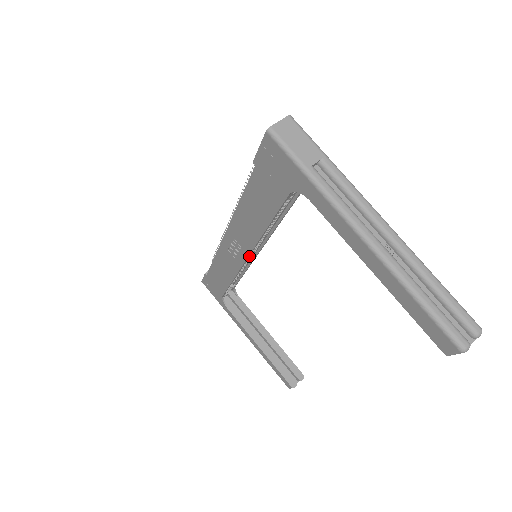
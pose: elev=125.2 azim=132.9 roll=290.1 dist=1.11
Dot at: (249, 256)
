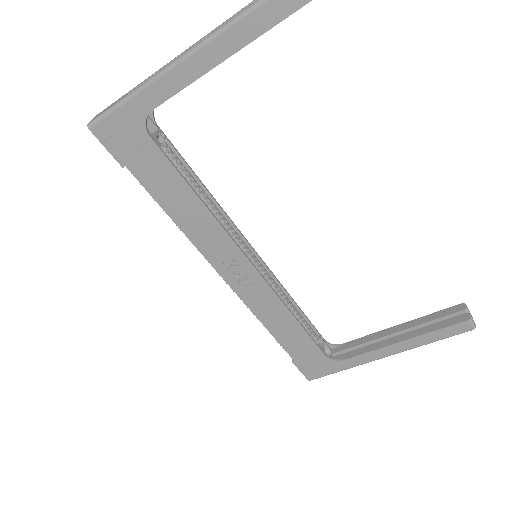
Dot at: (247, 257)
